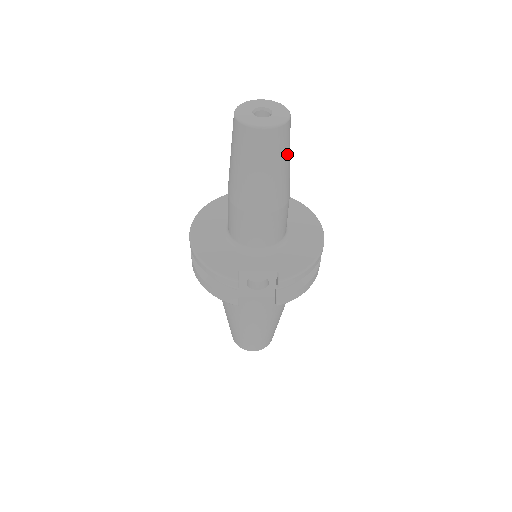
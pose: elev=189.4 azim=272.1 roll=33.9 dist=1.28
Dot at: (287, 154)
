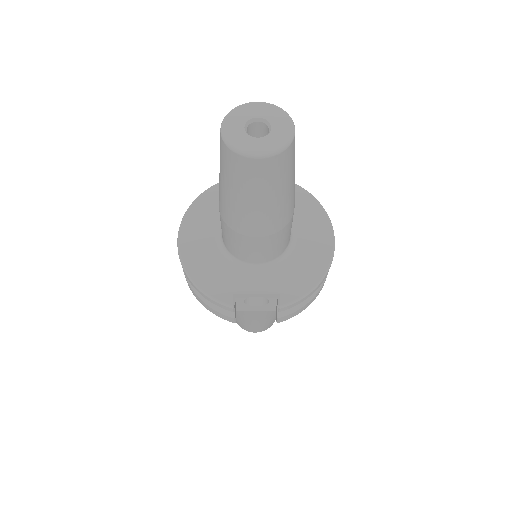
Dot at: (290, 175)
